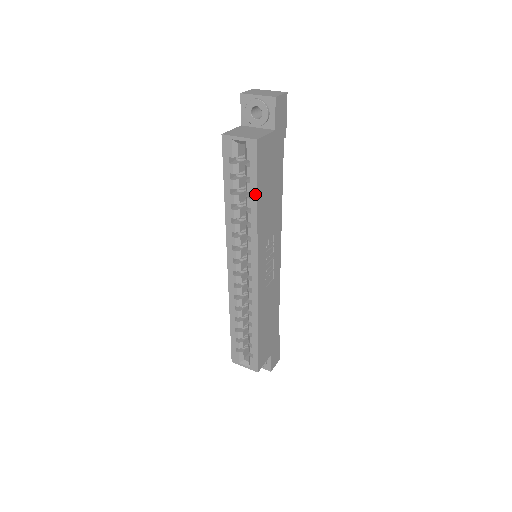
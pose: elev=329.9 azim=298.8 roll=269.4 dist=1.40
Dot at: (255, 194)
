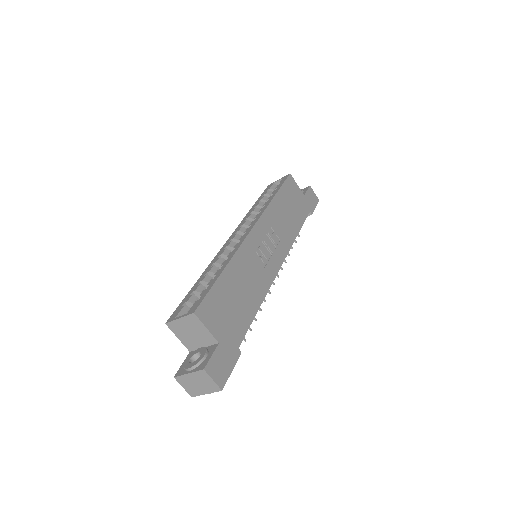
Dot at: (277, 191)
